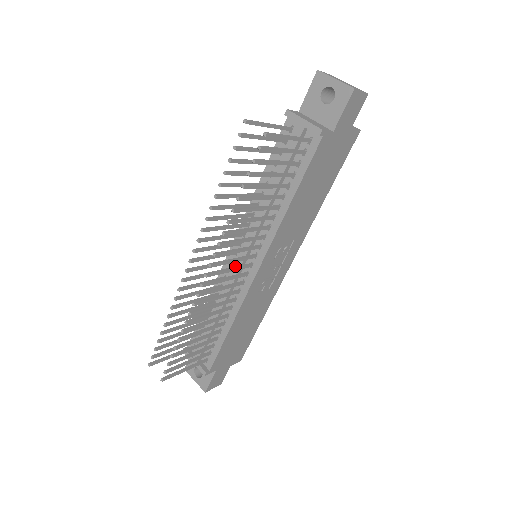
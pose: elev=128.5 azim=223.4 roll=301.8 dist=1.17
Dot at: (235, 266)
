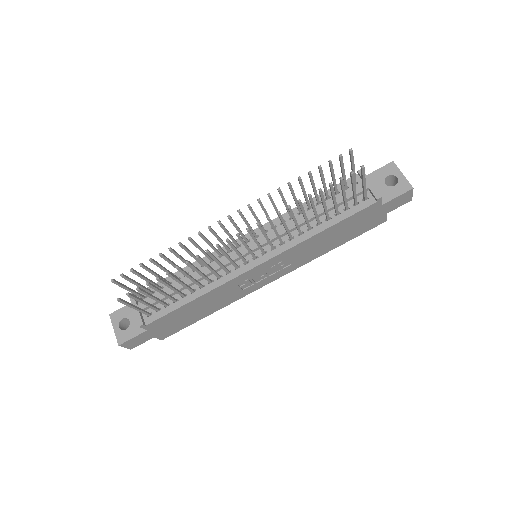
Dot at: (241, 250)
